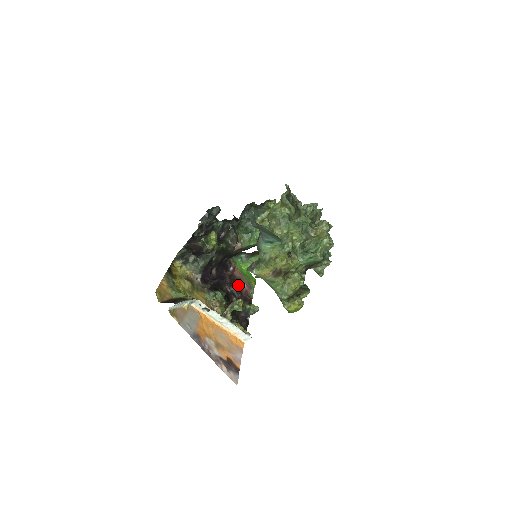
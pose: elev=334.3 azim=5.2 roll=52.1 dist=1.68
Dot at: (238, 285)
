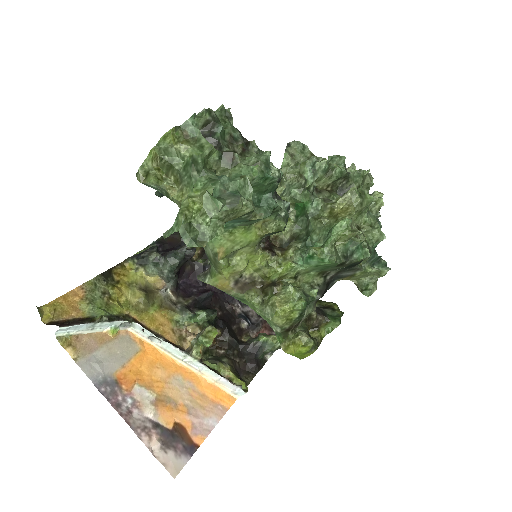
Dot at: occluded
